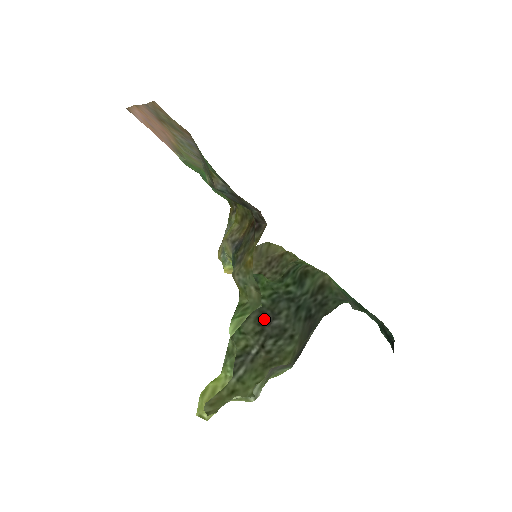
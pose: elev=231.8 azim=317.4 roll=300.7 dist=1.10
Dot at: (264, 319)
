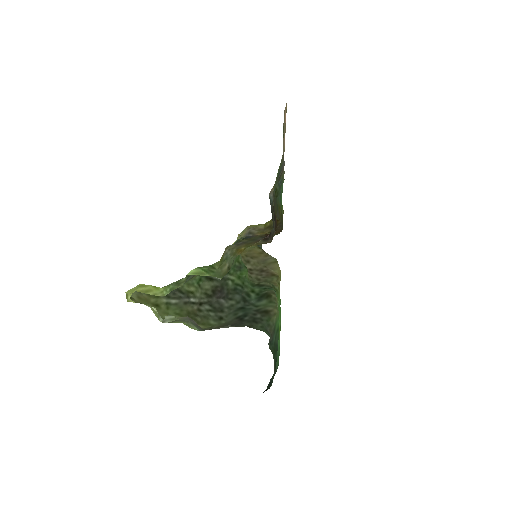
Dot at: (219, 292)
